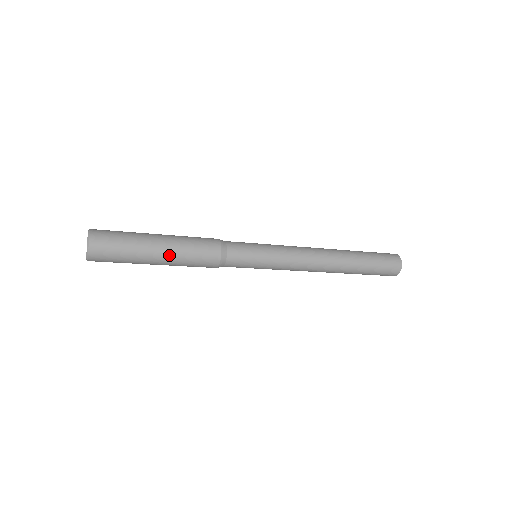
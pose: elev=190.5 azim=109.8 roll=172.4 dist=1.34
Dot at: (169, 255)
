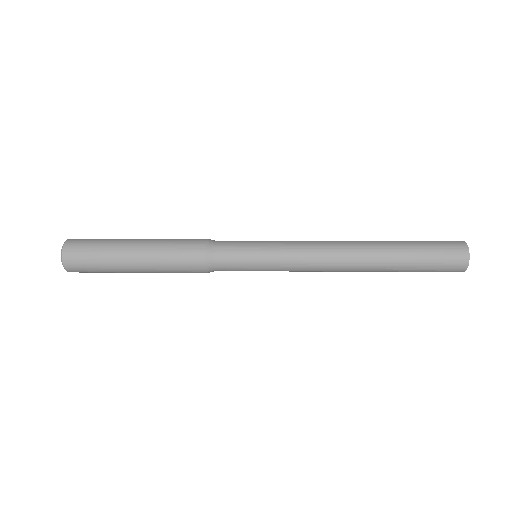
Dot at: (146, 249)
